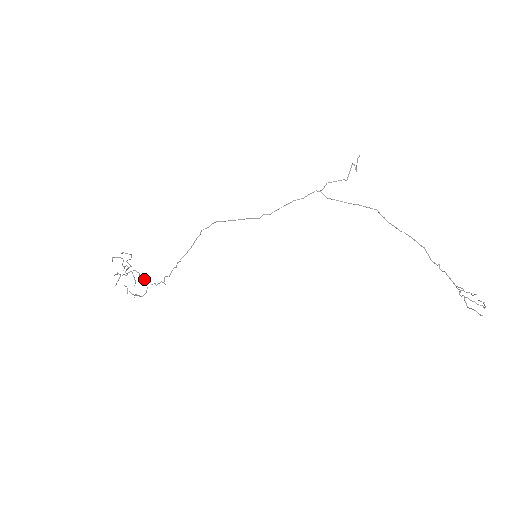
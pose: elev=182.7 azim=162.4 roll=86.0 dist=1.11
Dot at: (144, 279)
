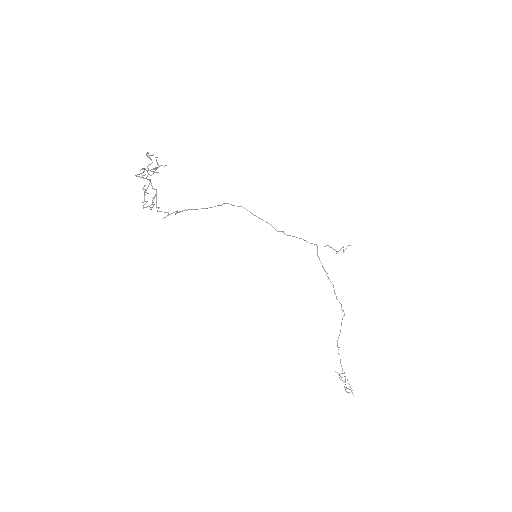
Dot at: (155, 196)
